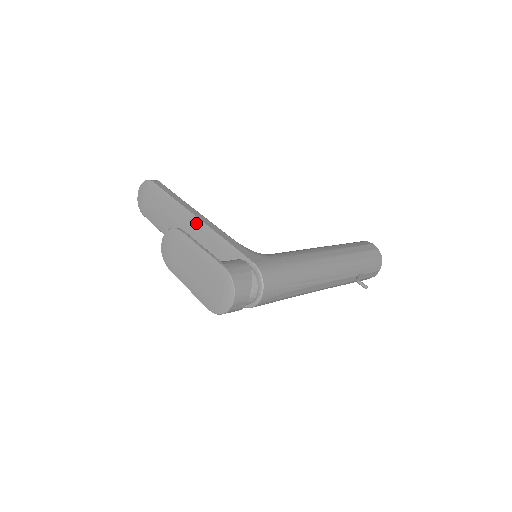
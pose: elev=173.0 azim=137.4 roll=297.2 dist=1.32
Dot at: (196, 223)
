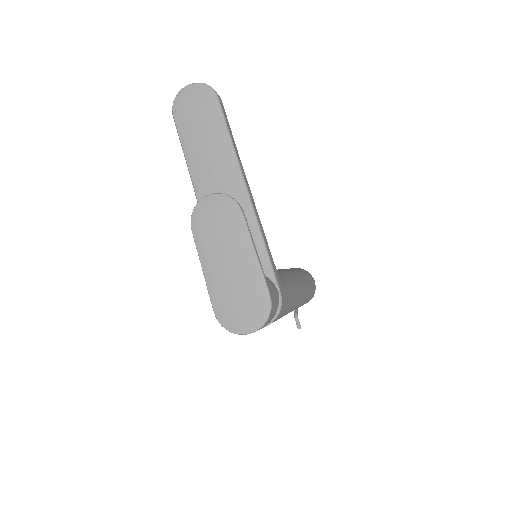
Dot at: (243, 197)
